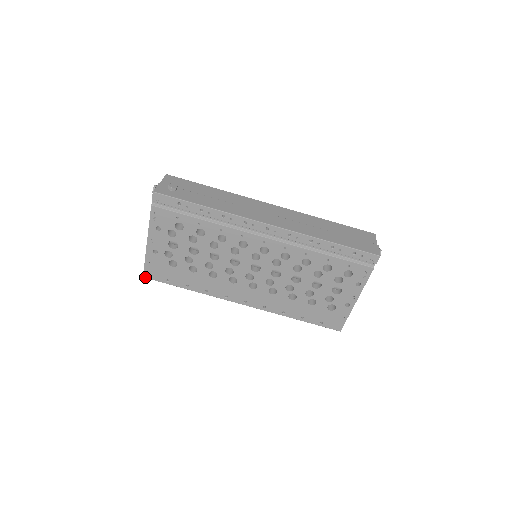
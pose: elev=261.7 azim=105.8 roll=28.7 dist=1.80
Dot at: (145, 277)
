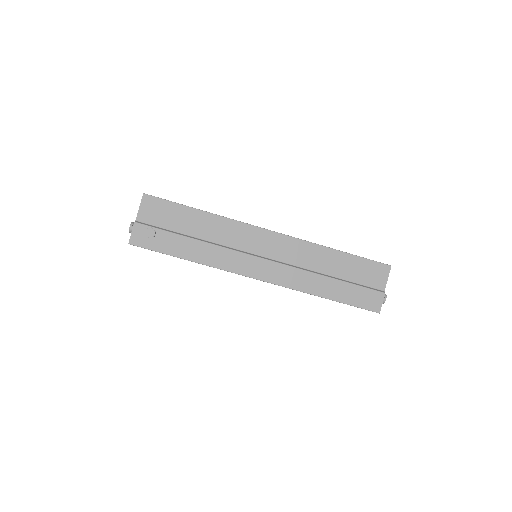
Dot at: occluded
